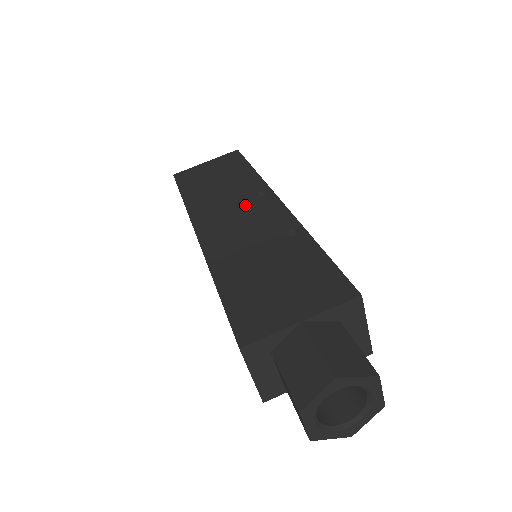
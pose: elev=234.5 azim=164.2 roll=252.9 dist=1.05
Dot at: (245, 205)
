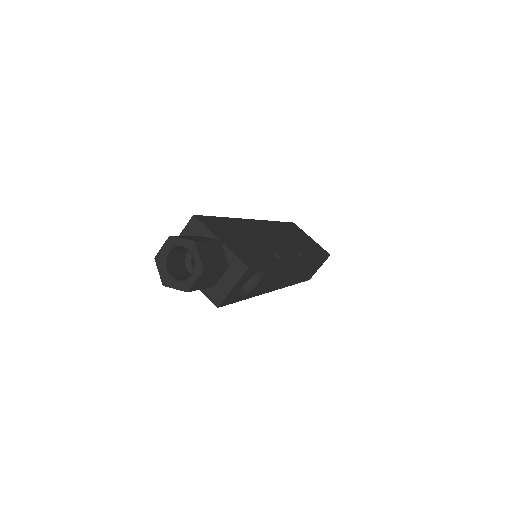
Dot at: (287, 244)
